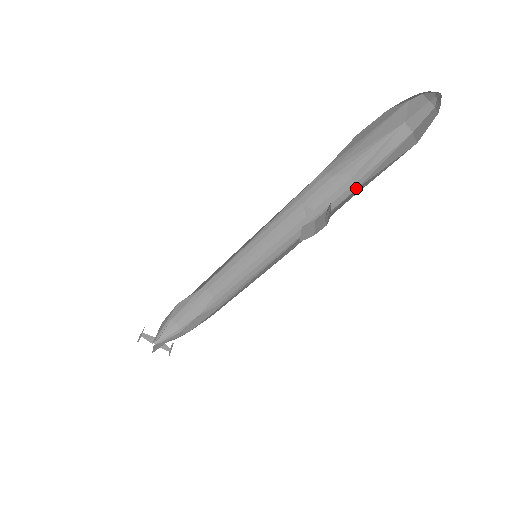
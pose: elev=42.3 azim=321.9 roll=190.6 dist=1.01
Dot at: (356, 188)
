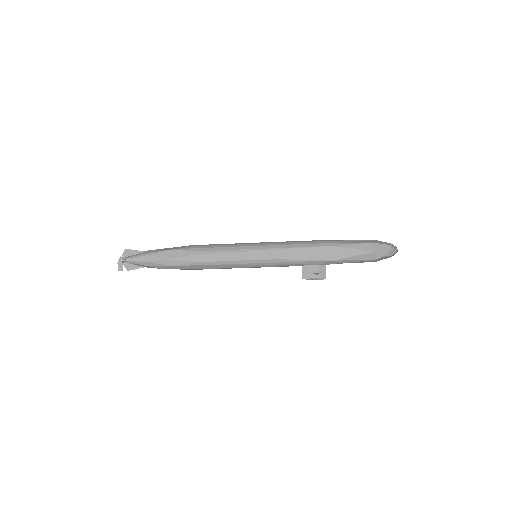
Dot at: (332, 246)
